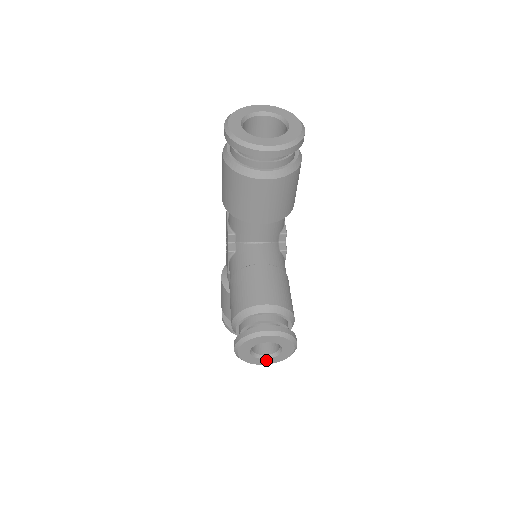
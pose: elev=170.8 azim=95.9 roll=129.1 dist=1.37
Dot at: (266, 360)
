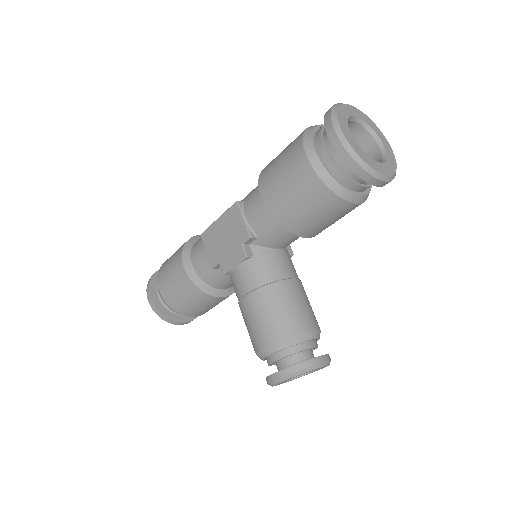
Dot at: occluded
